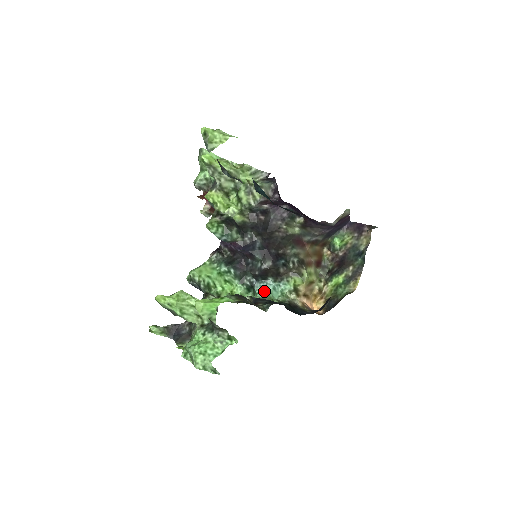
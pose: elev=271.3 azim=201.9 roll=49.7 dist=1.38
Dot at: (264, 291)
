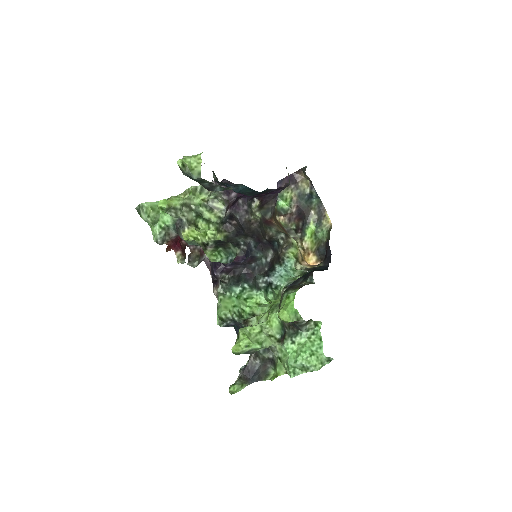
Dot at: (282, 279)
